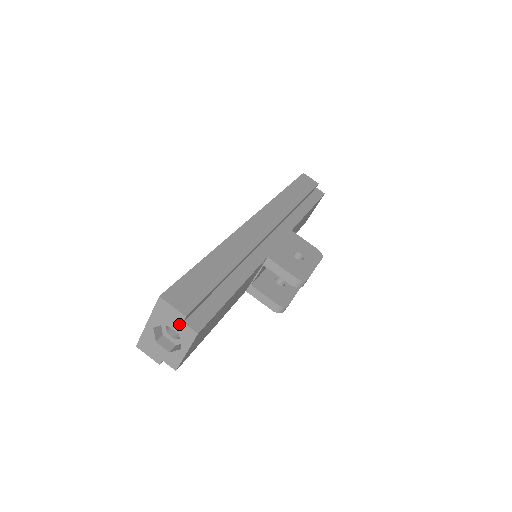
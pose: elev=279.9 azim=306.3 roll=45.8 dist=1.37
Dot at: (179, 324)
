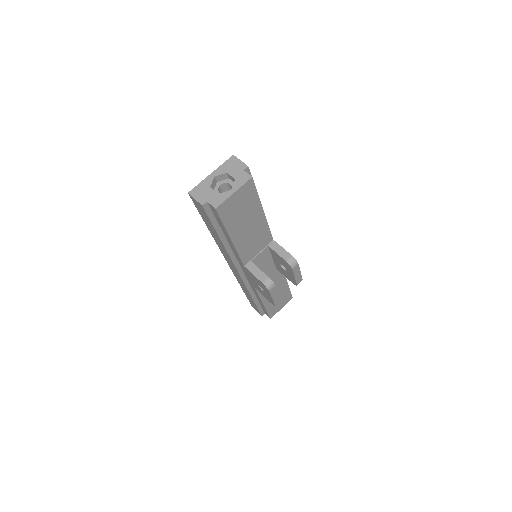
Dot at: (239, 172)
